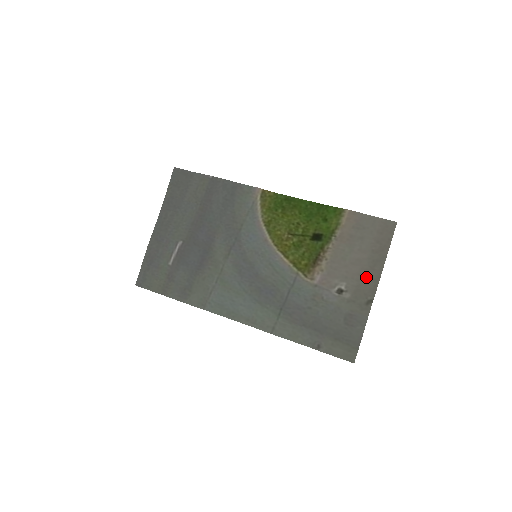
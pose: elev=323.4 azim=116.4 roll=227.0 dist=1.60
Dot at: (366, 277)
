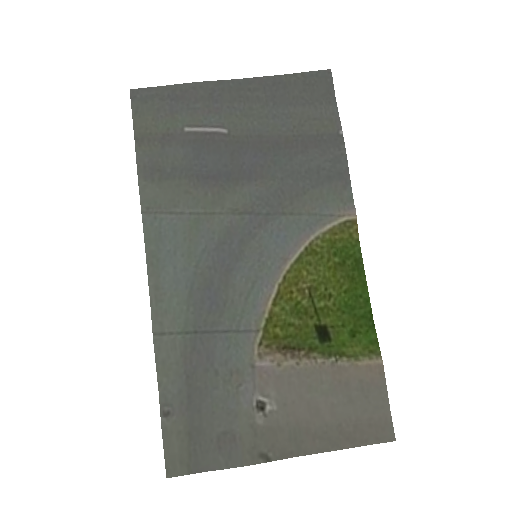
Dot at: (298, 434)
